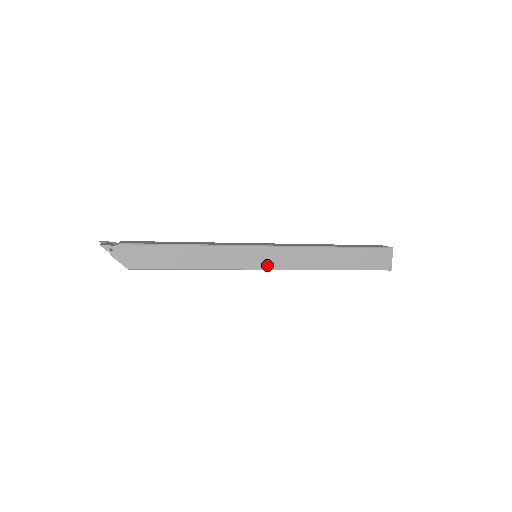
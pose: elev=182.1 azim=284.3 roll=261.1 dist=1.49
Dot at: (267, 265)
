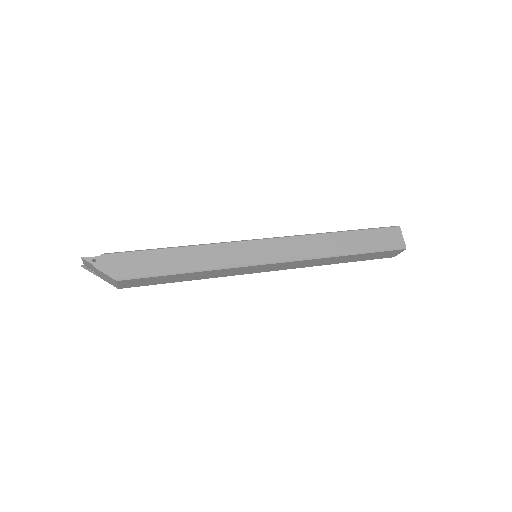
Dot at: (270, 258)
